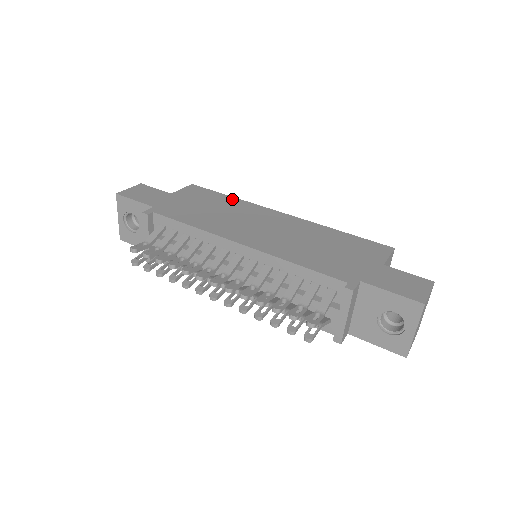
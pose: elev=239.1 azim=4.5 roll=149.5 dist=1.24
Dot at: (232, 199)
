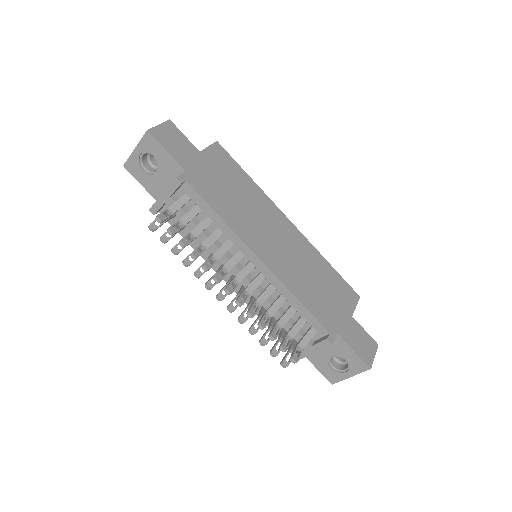
Dot at: (252, 183)
